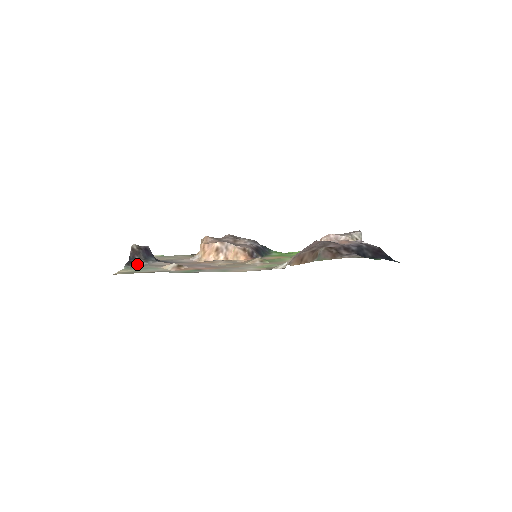
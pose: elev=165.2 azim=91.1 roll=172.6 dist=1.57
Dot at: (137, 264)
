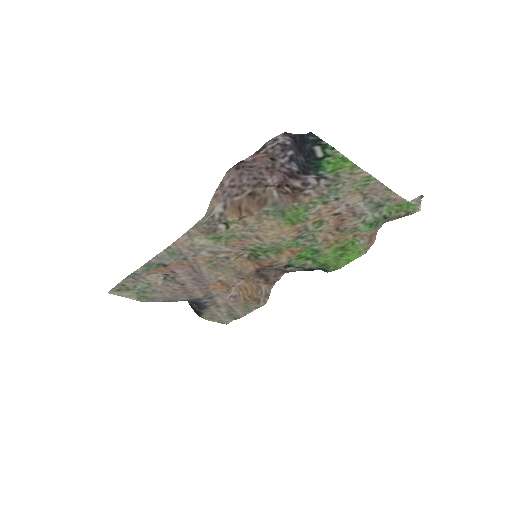
Dot at: occluded
